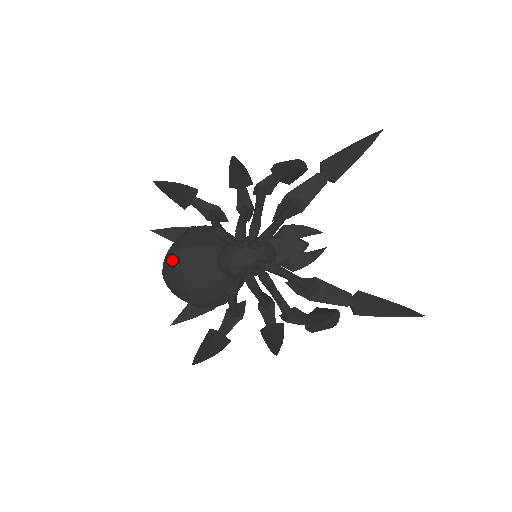
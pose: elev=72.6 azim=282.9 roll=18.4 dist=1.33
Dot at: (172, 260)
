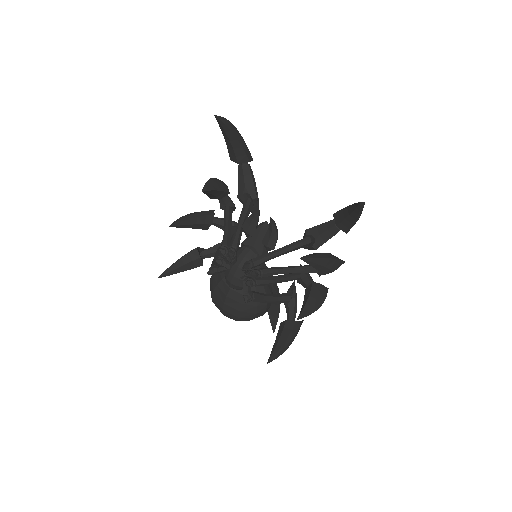
Dot at: occluded
